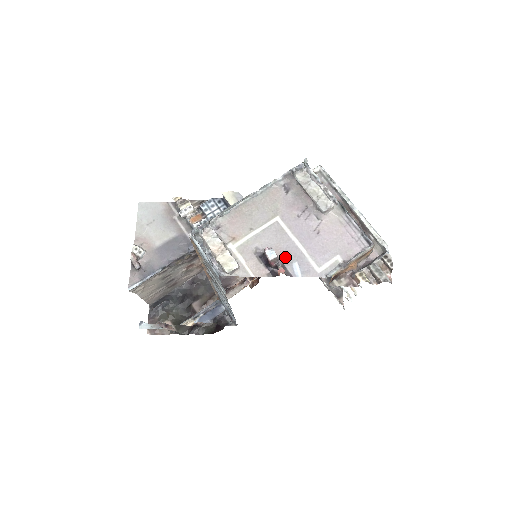
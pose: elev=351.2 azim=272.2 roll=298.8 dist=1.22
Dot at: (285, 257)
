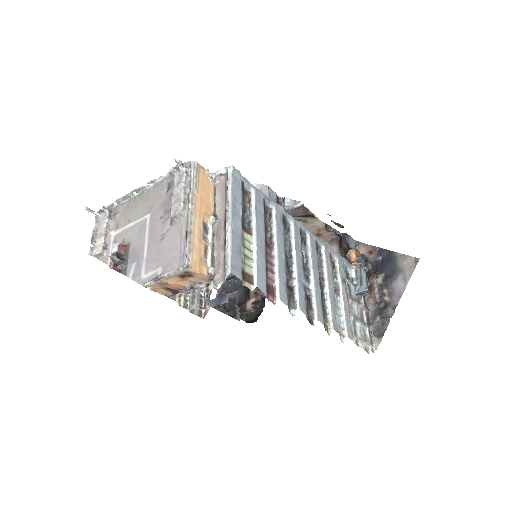
Dot at: (133, 255)
